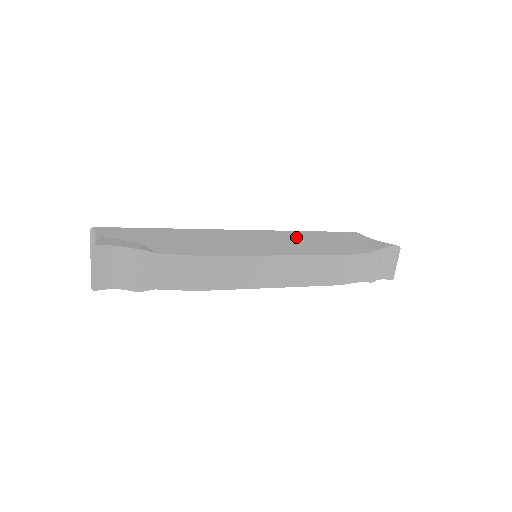
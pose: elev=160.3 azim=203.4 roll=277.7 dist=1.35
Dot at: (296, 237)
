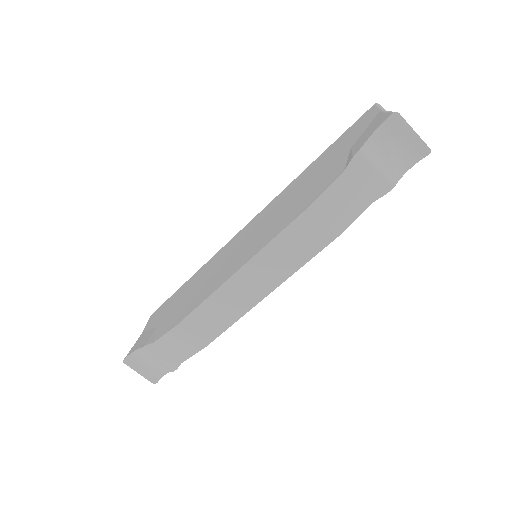
Dot at: (286, 198)
